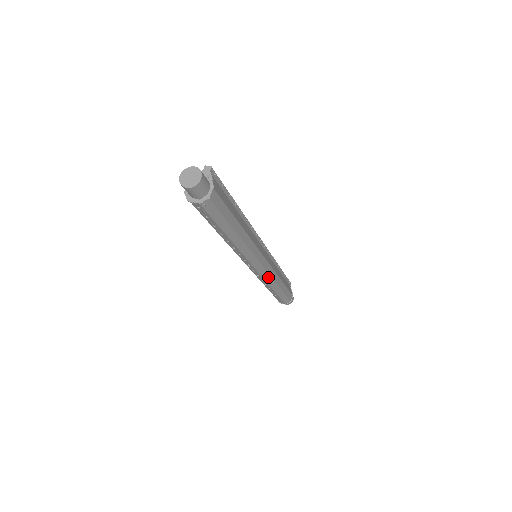
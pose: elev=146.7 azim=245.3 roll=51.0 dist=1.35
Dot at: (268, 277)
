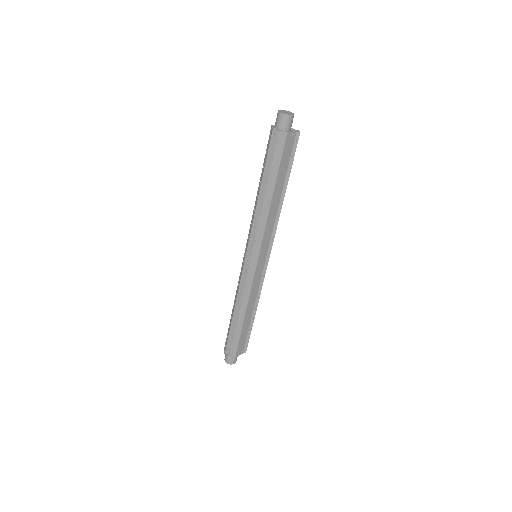
Dot at: (243, 285)
